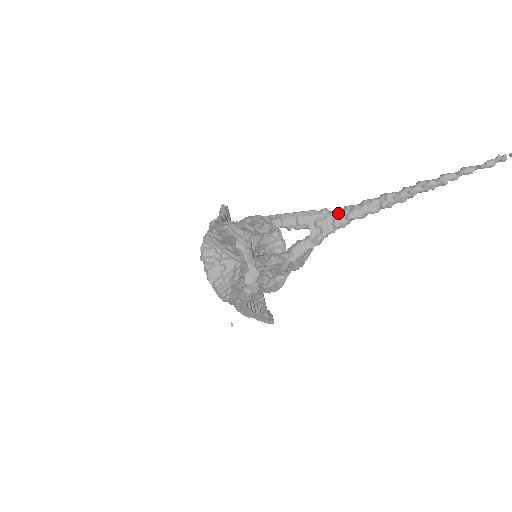
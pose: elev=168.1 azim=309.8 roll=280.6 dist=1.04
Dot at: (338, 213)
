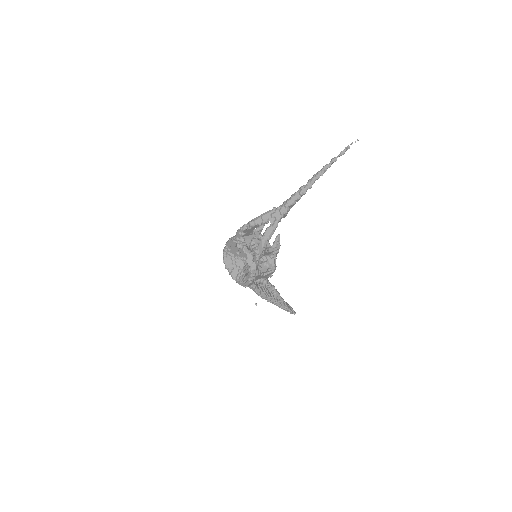
Dot at: (281, 206)
